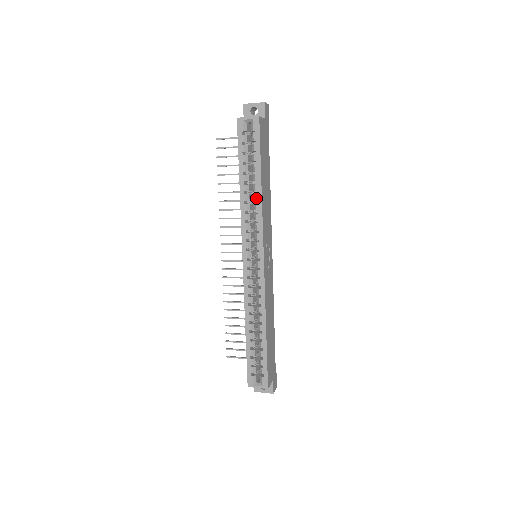
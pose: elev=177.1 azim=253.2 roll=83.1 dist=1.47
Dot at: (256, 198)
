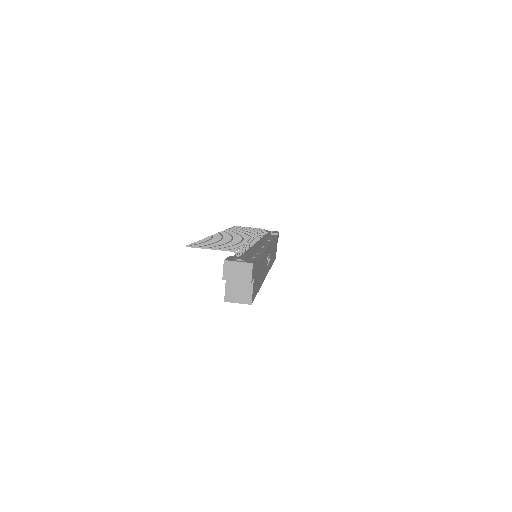
Dot at: occluded
